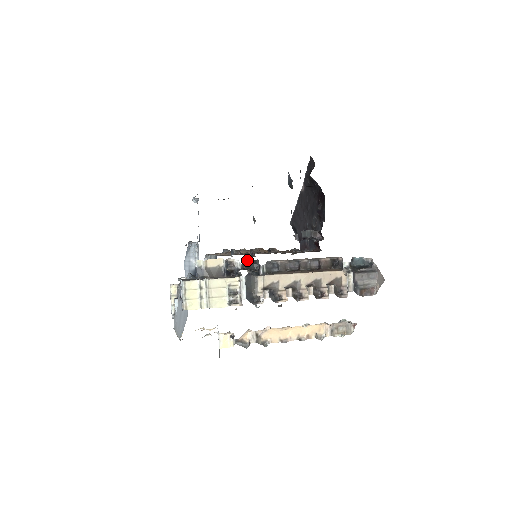
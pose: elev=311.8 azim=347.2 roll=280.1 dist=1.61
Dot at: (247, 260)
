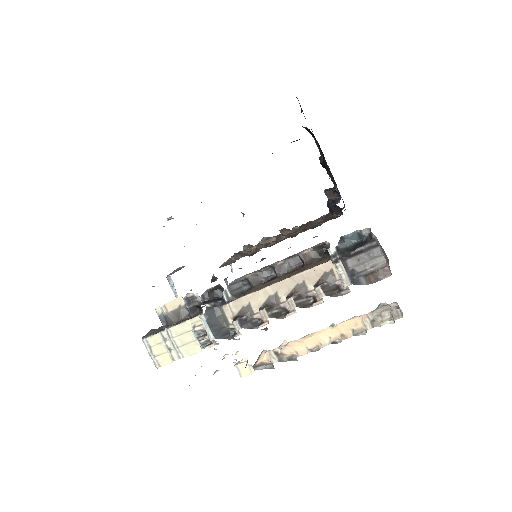
Dot at: (207, 289)
